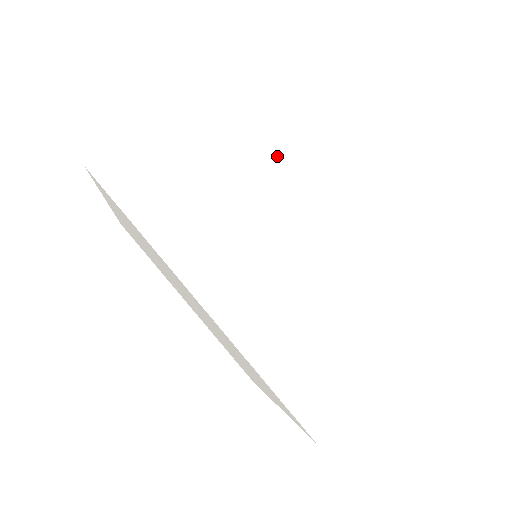
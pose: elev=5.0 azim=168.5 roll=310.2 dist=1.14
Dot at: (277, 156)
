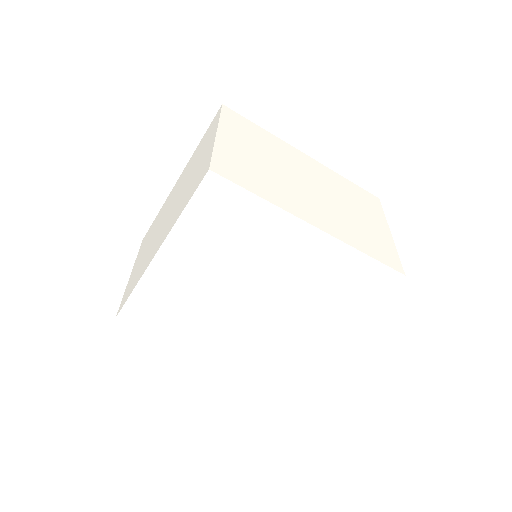
Dot at: (274, 152)
